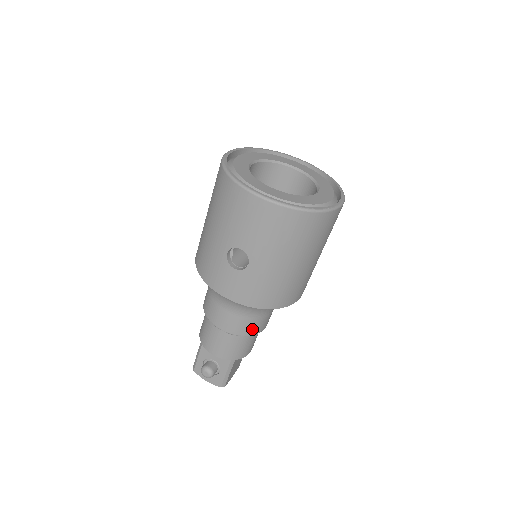
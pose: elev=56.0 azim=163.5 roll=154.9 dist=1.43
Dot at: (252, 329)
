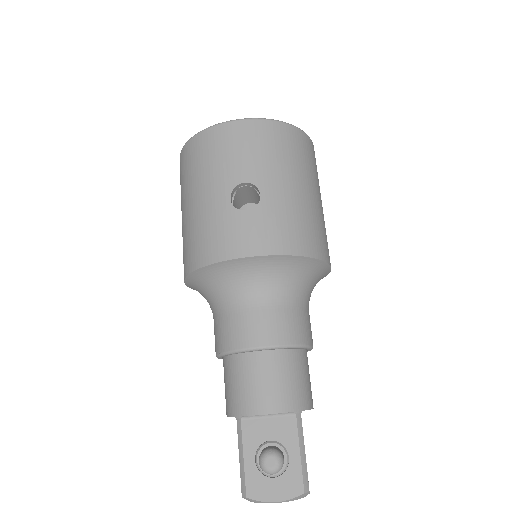
Dot at: (300, 332)
